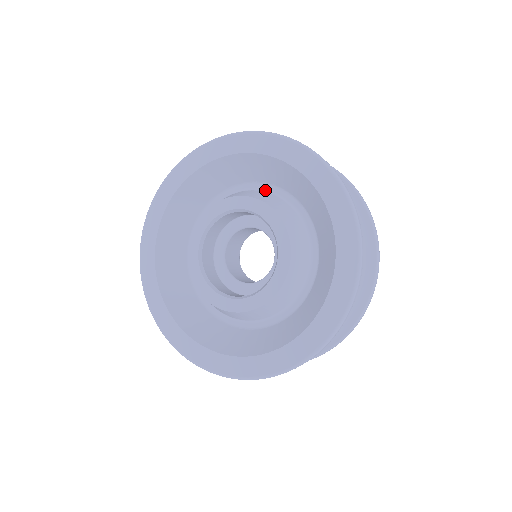
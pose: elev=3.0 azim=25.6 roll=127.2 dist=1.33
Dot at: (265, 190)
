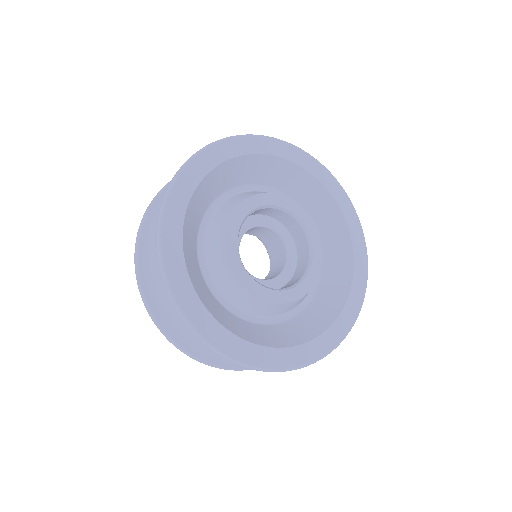
Dot at: (234, 195)
